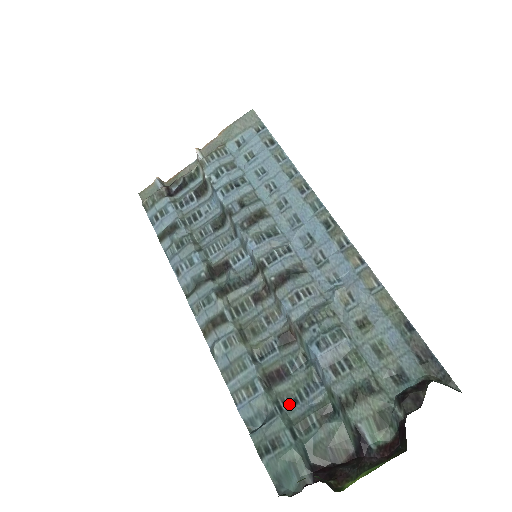
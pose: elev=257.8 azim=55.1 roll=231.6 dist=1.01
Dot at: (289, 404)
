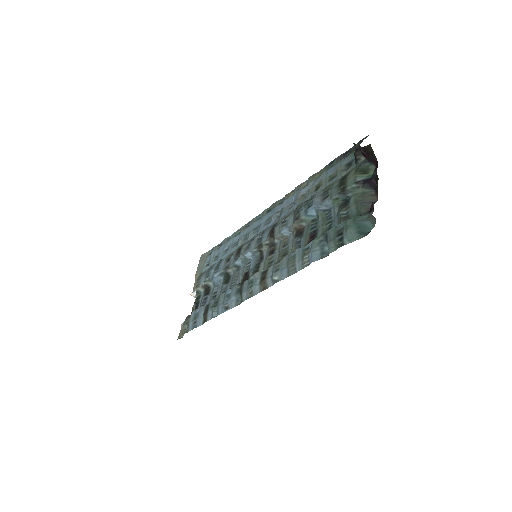
Dot at: (329, 229)
